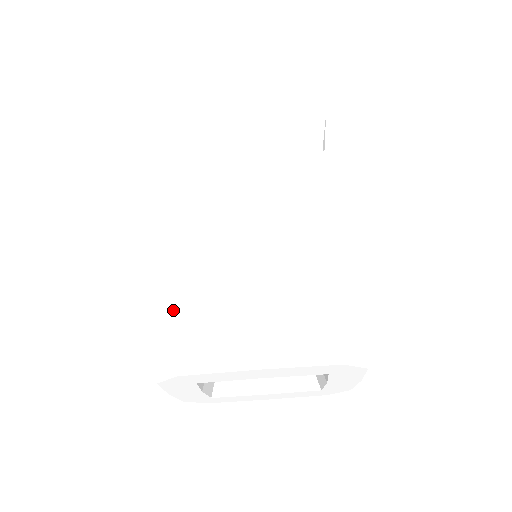
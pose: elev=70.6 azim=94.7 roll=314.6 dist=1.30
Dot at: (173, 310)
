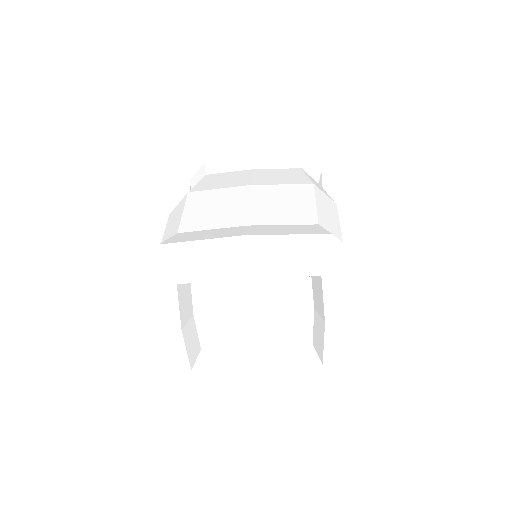
Dot at: (167, 238)
